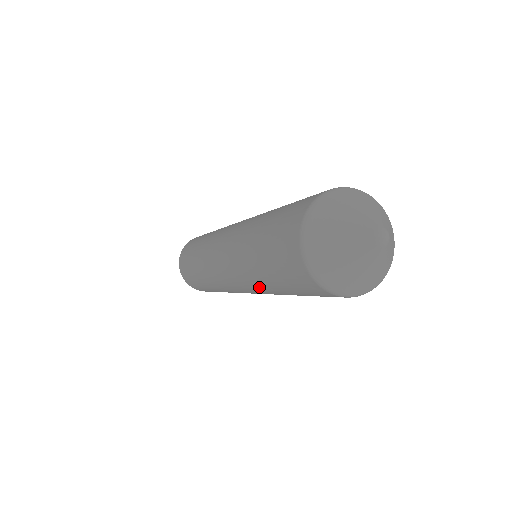
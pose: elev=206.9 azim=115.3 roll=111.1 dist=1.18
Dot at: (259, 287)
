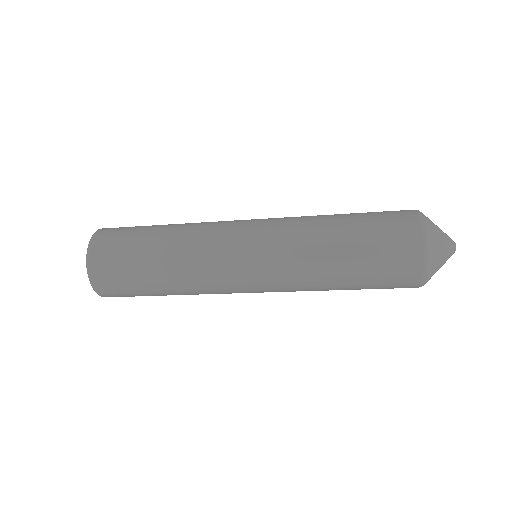
Dot at: (309, 258)
